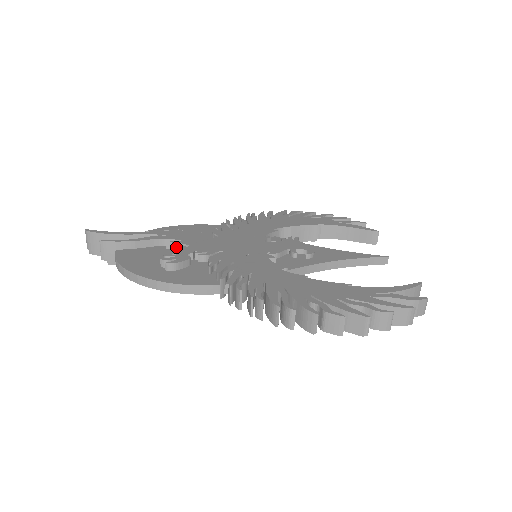
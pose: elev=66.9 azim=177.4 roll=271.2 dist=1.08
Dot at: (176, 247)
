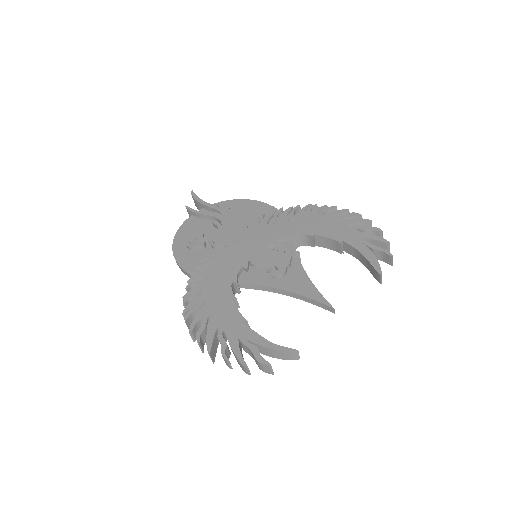
Dot at: (217, 227)
